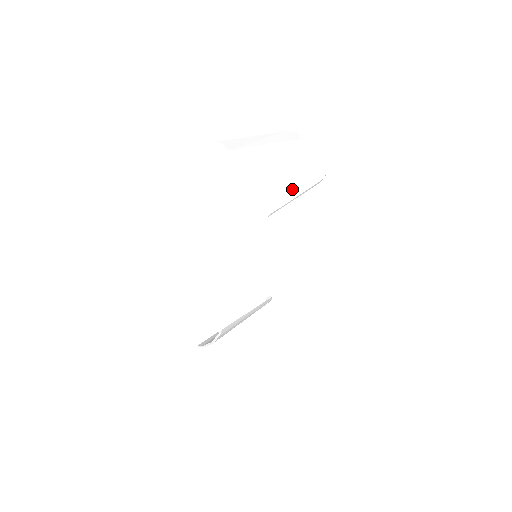
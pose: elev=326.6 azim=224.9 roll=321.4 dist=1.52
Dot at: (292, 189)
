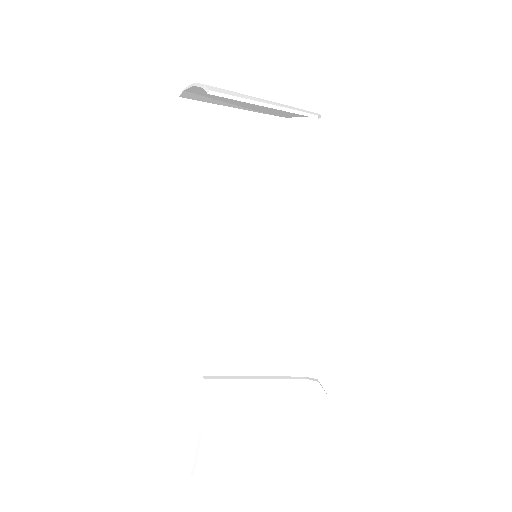
Dot at: (255, 98)
